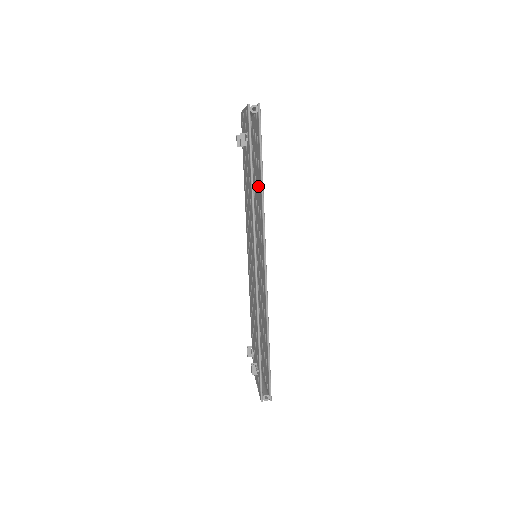
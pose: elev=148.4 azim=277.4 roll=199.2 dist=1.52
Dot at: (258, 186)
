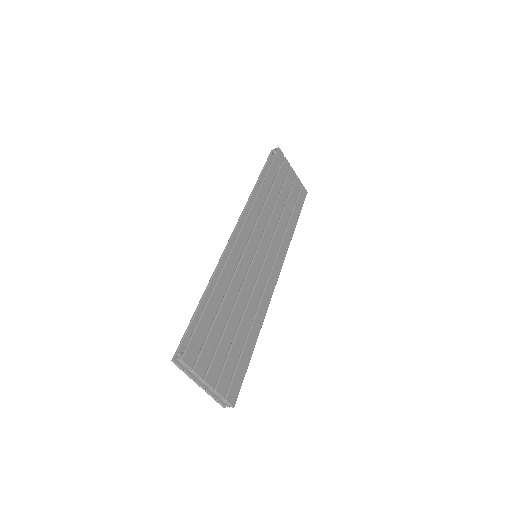
Dot at: (270, 199)
